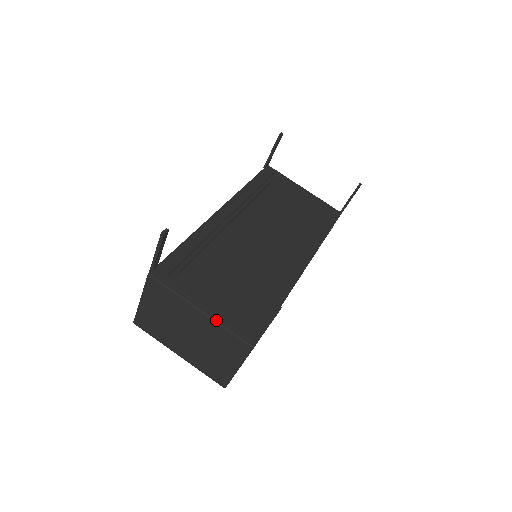
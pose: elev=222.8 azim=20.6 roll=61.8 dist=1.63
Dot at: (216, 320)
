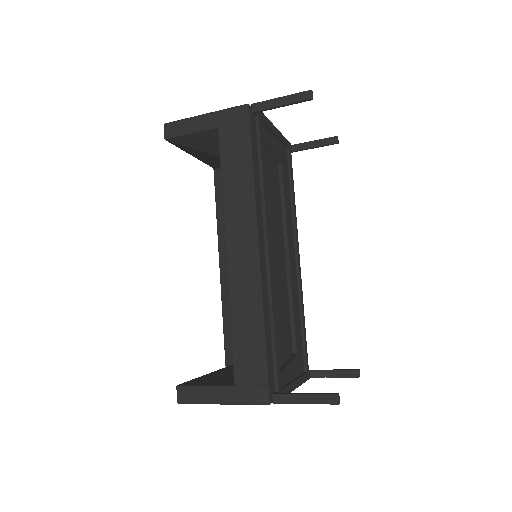
Dot at: occluded
